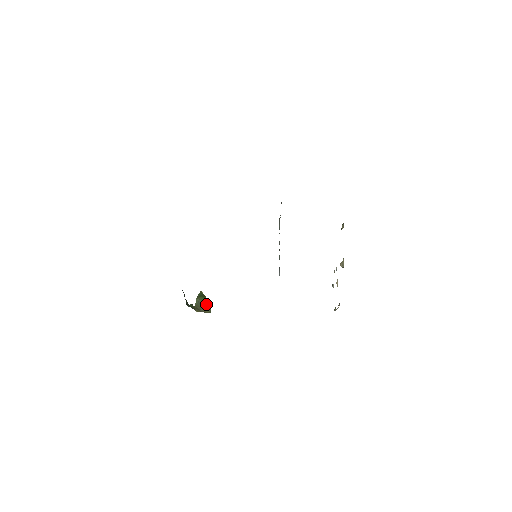
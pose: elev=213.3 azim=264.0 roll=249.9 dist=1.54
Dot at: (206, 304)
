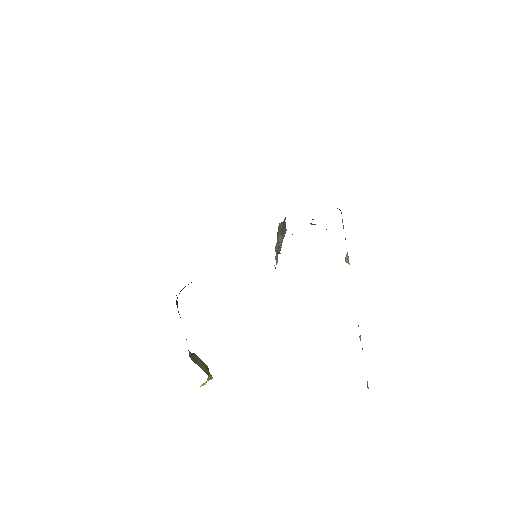
Dot at: (205, 366)
